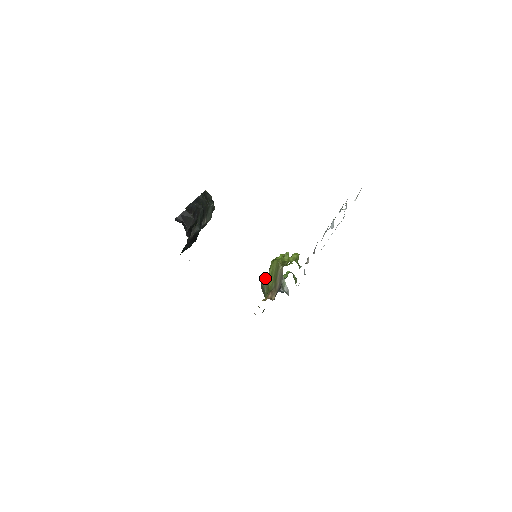
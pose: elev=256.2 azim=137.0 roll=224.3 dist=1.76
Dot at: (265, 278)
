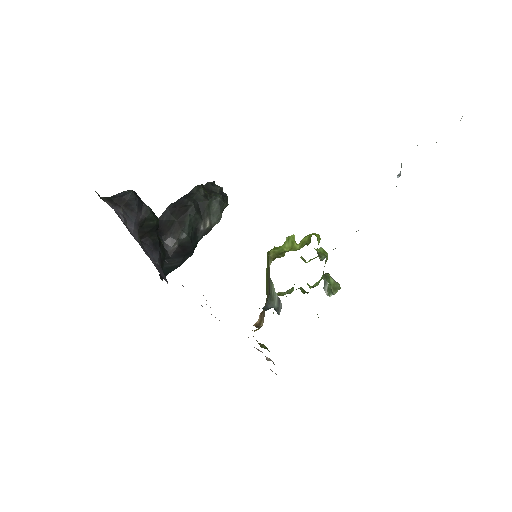
Dot at: (278, 292)
